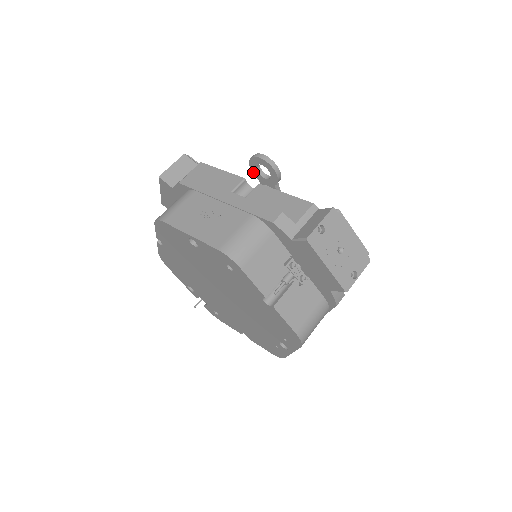
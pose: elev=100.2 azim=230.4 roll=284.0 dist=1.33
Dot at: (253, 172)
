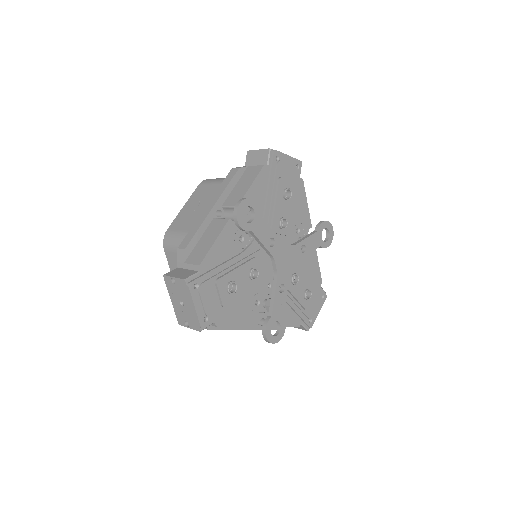
Dot at: (255, 207)
